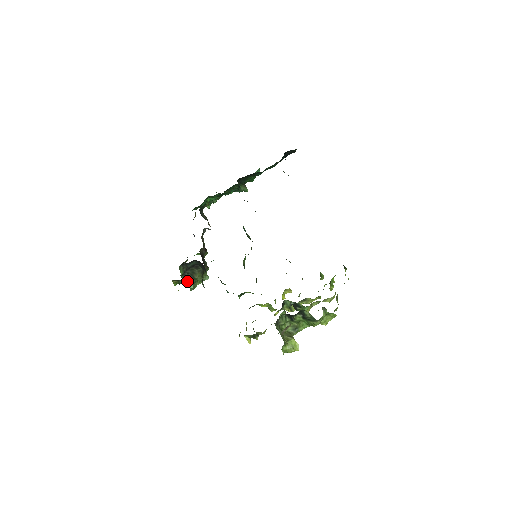
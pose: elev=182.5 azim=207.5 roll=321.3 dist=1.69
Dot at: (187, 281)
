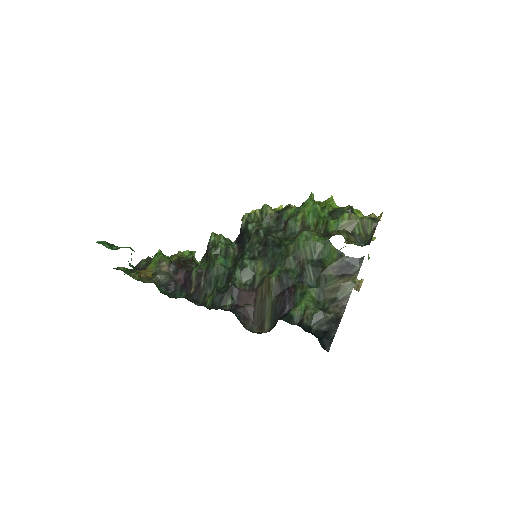
Dot at: occluded
